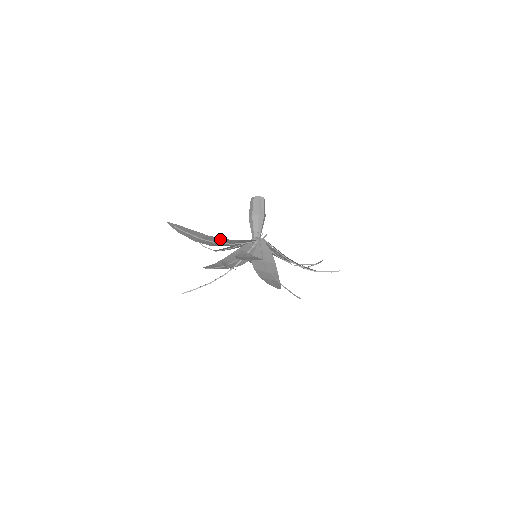
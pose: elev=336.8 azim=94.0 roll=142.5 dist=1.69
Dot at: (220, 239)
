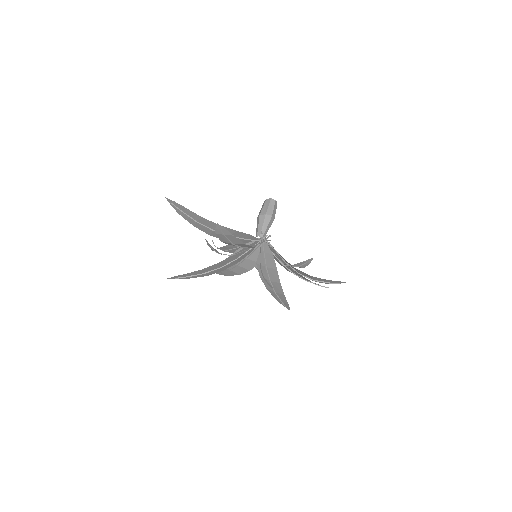
Dot at: (215, 224)
